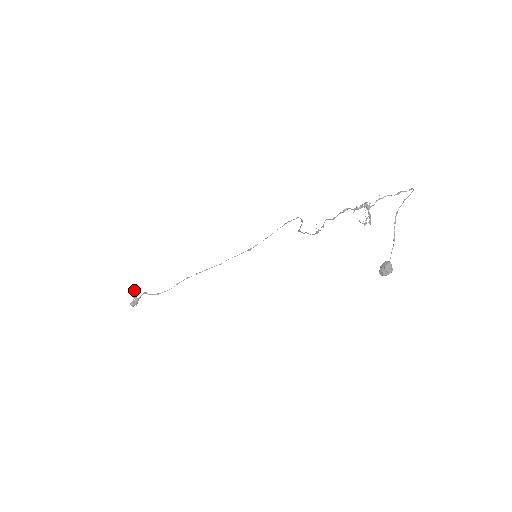
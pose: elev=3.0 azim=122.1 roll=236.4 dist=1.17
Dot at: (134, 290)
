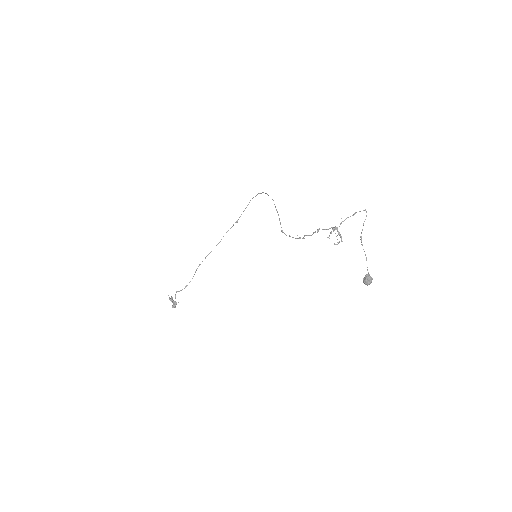
Dot at: (169, 297)
